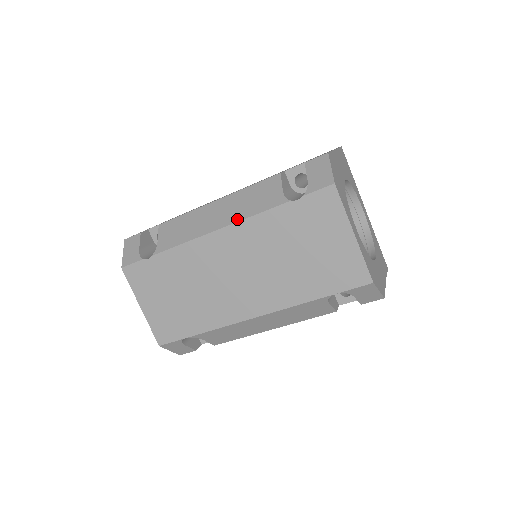
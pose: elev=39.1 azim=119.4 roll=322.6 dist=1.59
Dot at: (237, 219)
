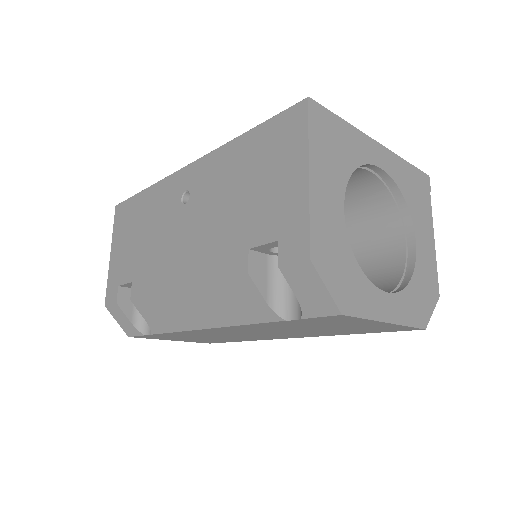
Dot at: (225, 324)
